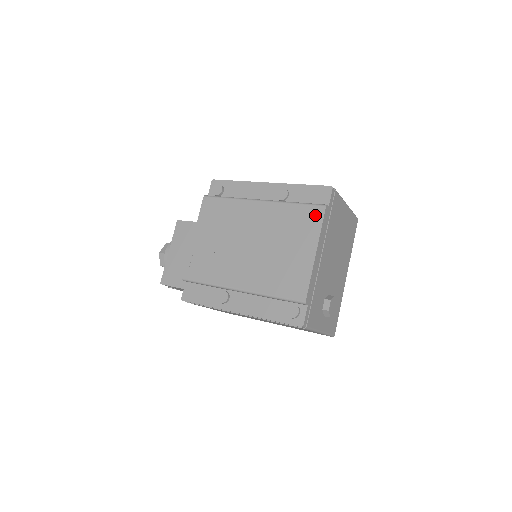
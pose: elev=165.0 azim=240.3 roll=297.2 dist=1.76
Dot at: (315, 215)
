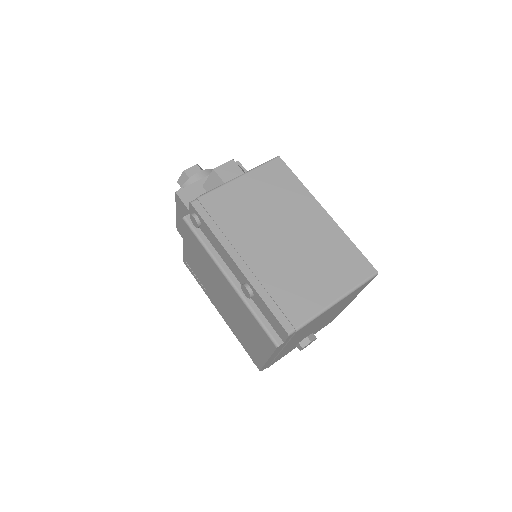
Dot at: (268, 342)
